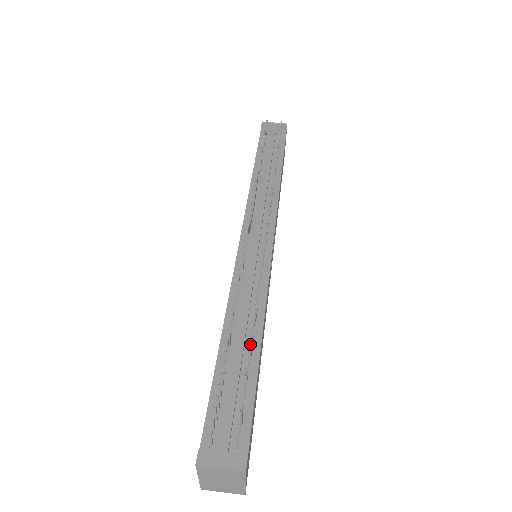
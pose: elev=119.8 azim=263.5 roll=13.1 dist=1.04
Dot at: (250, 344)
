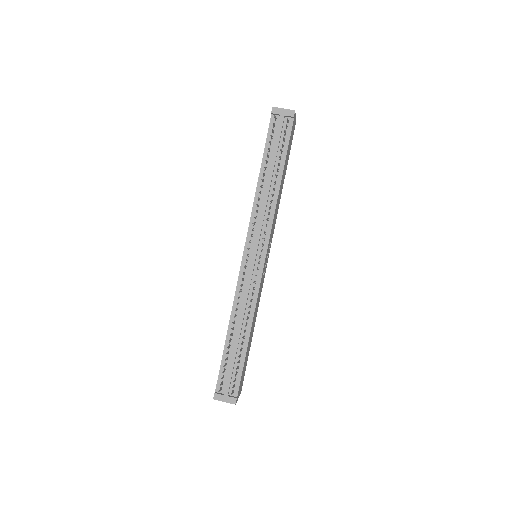
Dot at: occluded
